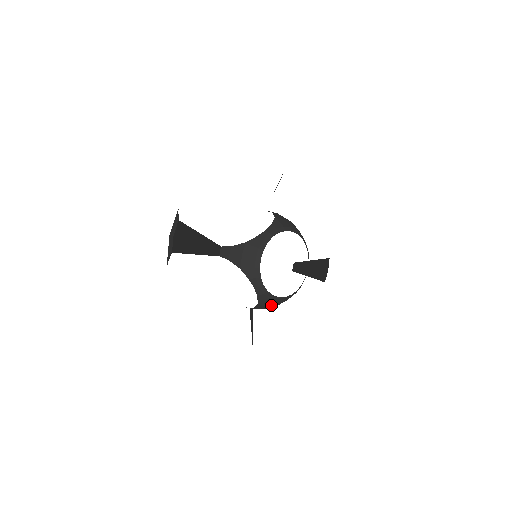
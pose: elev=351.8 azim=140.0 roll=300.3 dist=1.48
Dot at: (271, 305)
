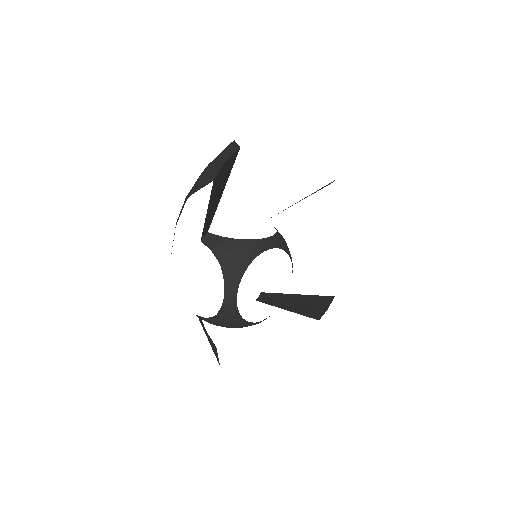
Dot at: (228, 324)
